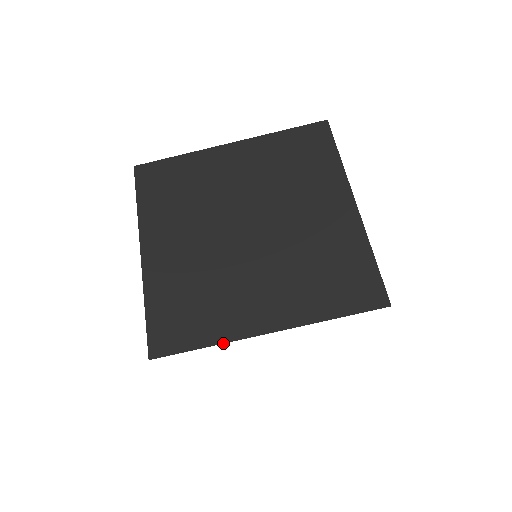
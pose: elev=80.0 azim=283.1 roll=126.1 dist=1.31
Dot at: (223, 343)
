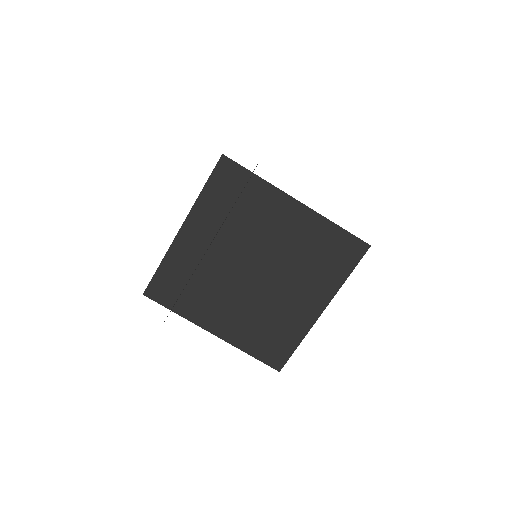
Dot at: (187, 319)
